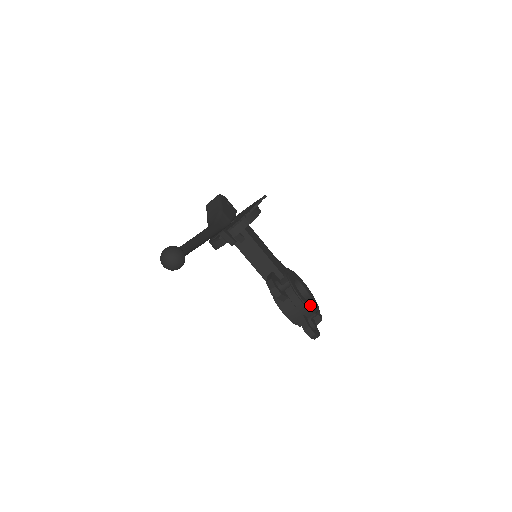
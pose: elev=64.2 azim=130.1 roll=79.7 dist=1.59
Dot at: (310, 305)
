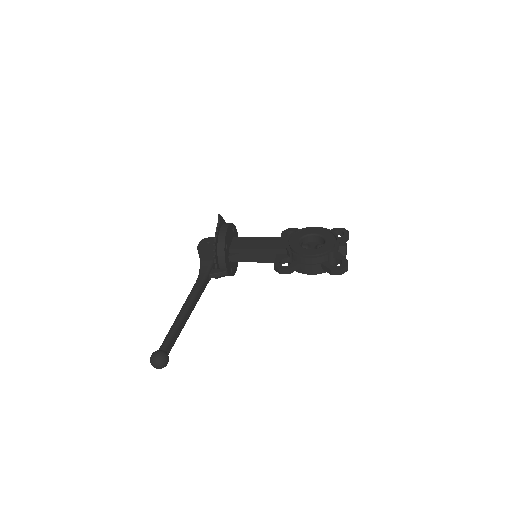
Dot at: (322, 249)
